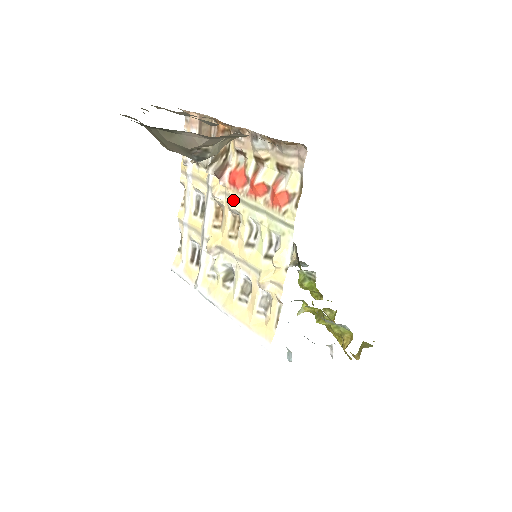
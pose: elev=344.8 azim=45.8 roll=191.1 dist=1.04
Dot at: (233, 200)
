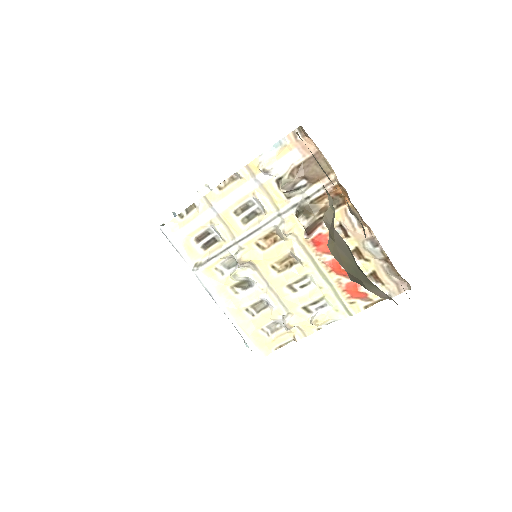
Dot at: (302, 250)
